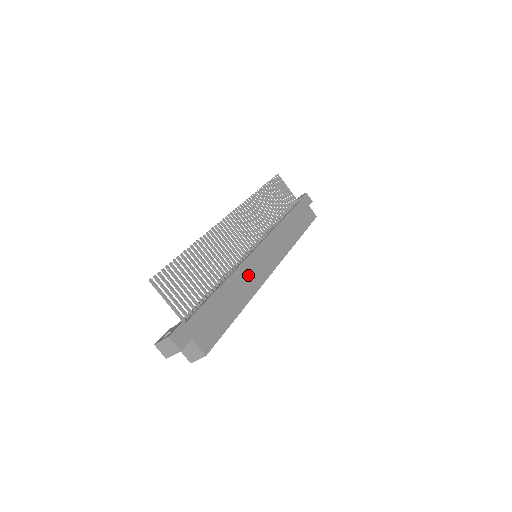
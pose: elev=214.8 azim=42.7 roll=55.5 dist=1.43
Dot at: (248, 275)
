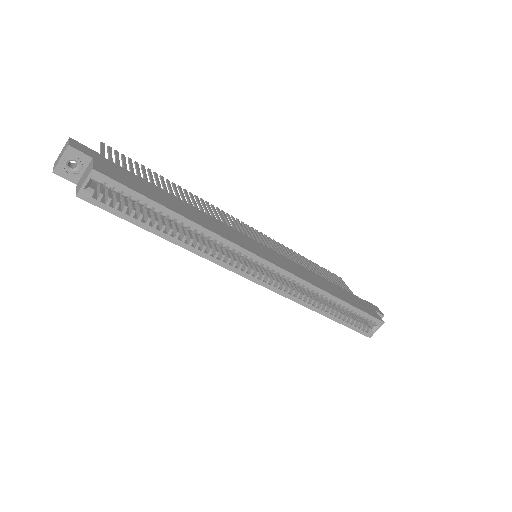
Dot at: (224, 229)
